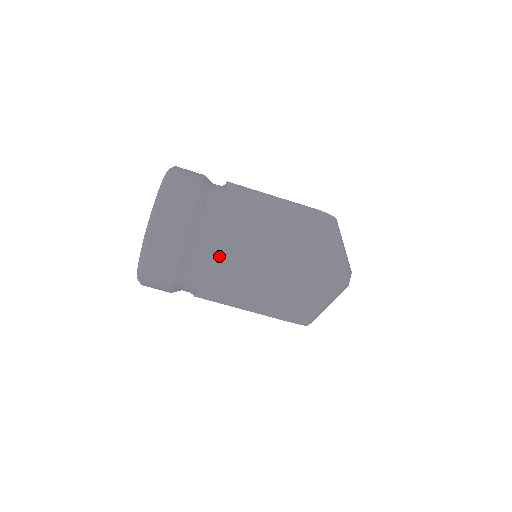
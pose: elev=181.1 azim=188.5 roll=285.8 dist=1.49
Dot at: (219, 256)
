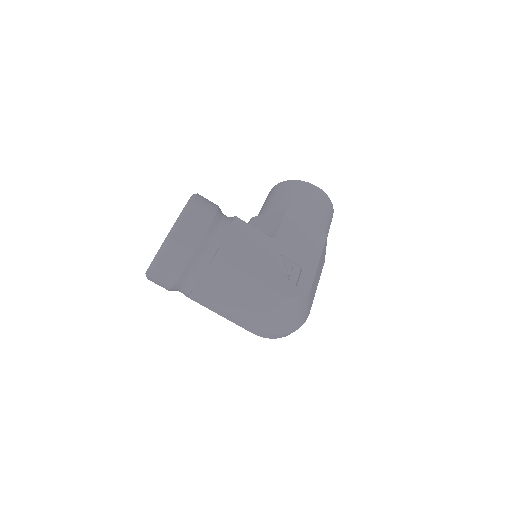
Dot at: occluded
